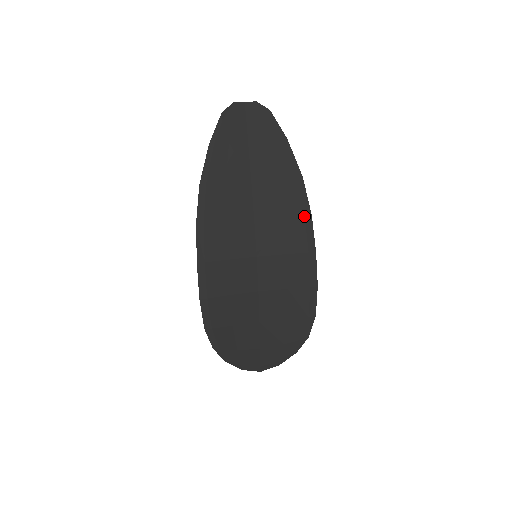
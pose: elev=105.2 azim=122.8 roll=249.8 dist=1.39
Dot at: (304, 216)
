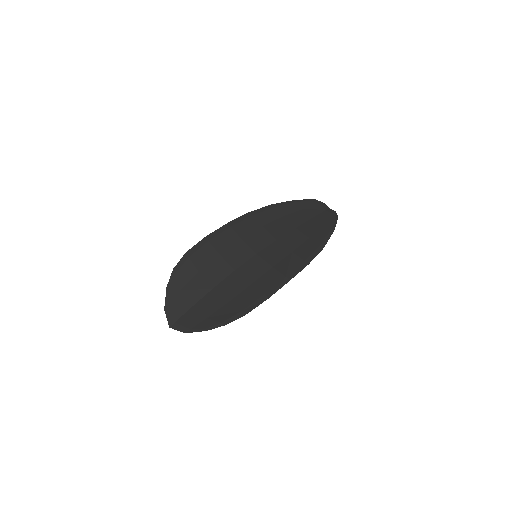
Dot at: (304, 261)
